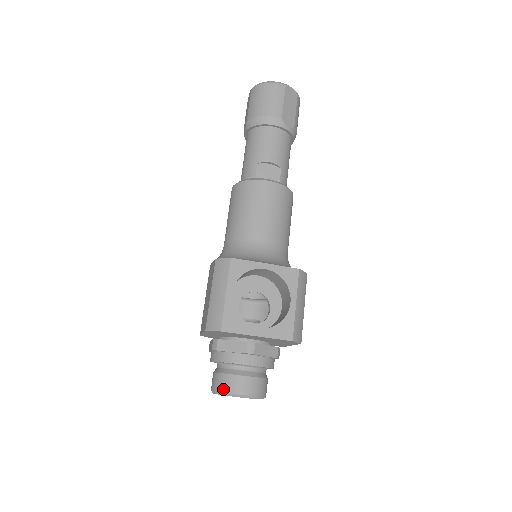
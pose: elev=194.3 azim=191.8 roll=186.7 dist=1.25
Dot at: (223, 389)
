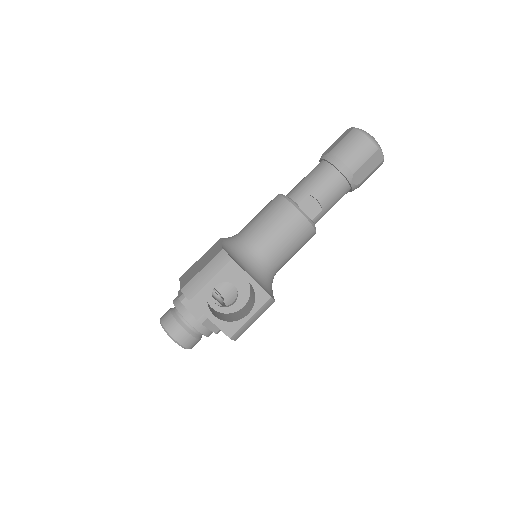
Dot at: (167, 328)
